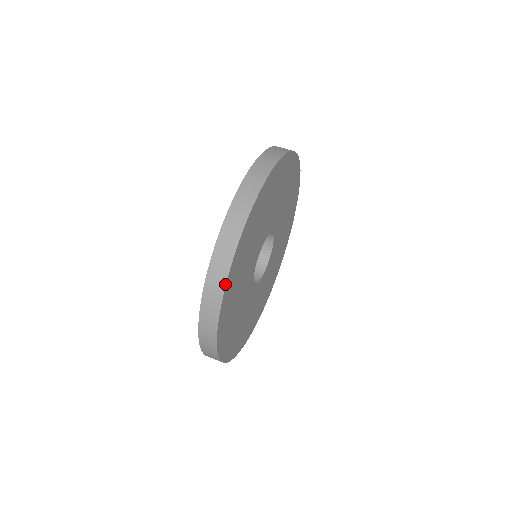
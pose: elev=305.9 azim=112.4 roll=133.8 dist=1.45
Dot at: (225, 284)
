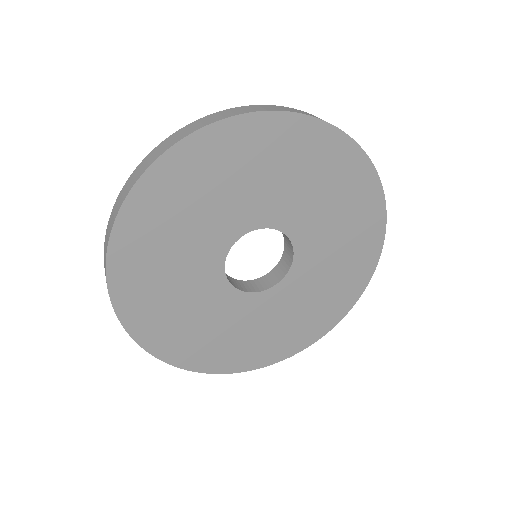
Dot at: (127, 195)
